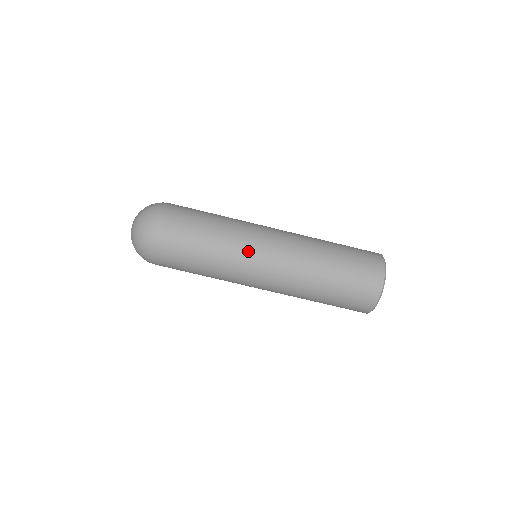
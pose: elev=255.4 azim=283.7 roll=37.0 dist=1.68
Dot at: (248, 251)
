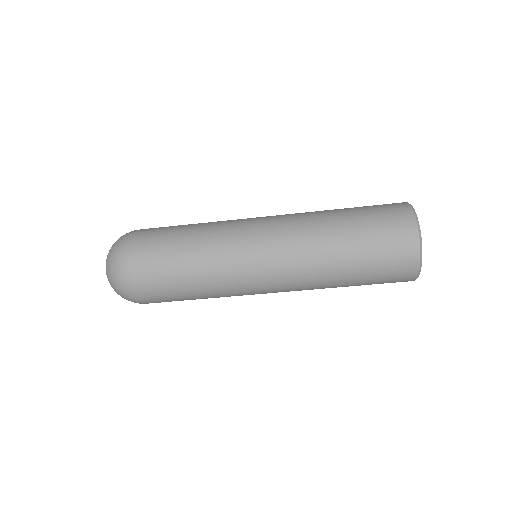
Dot at: (238, 250)
